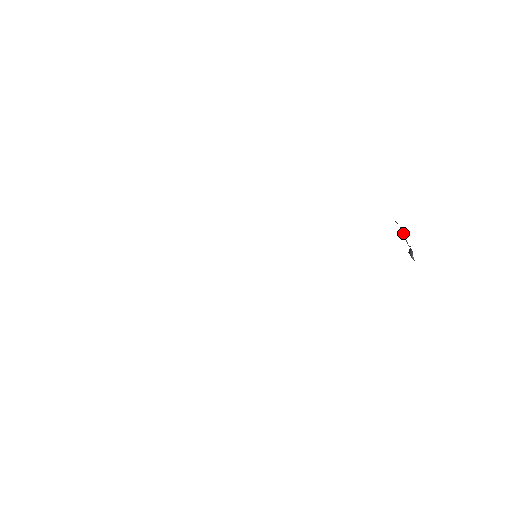
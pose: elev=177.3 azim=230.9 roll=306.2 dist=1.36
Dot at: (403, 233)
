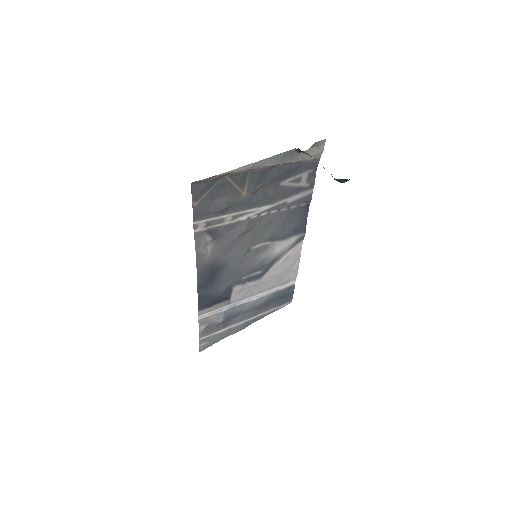
Dot at: occluded
